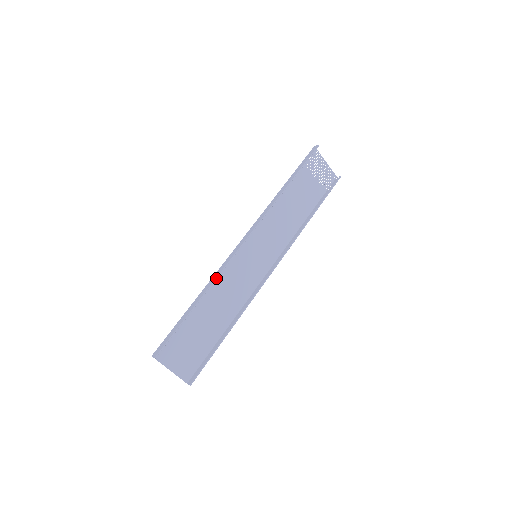
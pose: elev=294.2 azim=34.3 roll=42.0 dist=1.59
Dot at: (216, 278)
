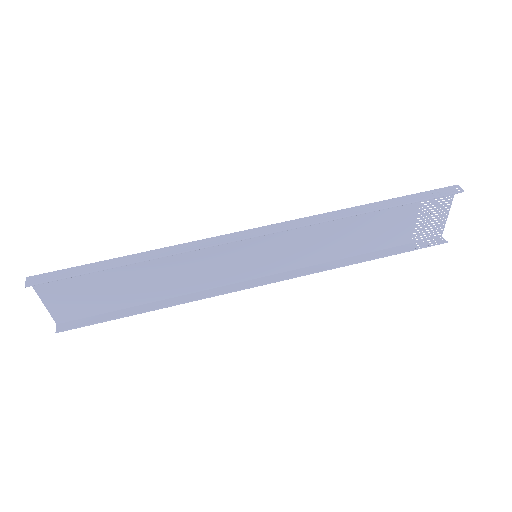
Dot at: (179, 252)
